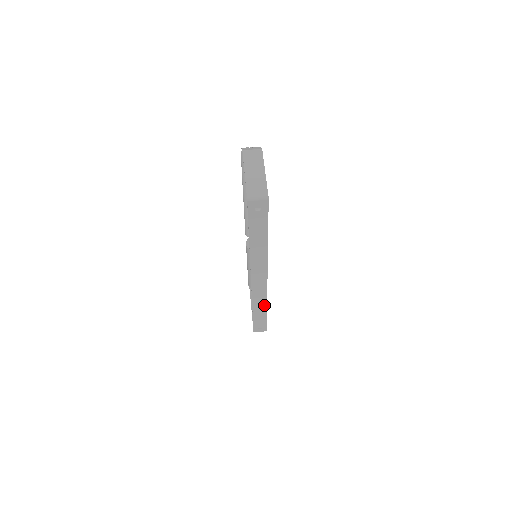
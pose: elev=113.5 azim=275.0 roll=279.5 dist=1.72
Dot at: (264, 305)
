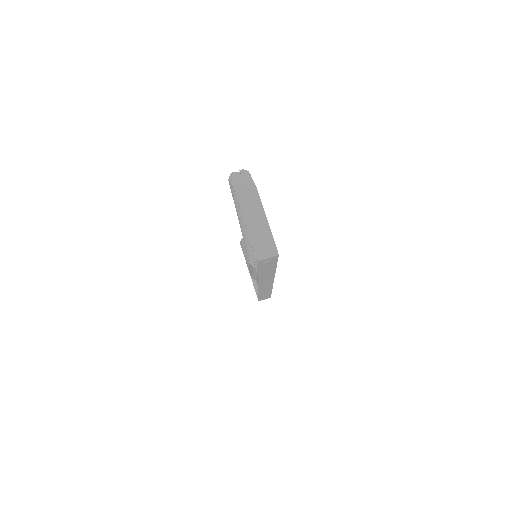
Dot at: (269, 290)
